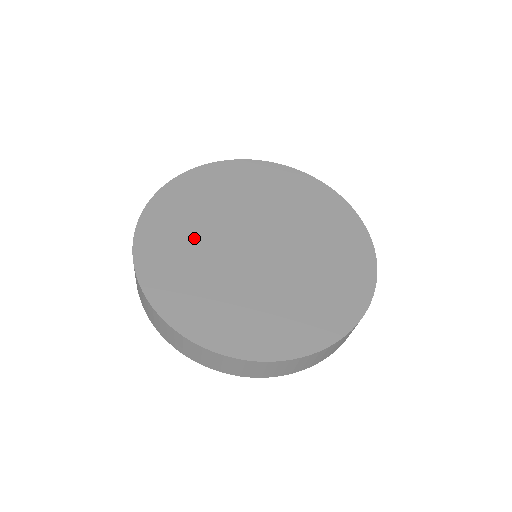
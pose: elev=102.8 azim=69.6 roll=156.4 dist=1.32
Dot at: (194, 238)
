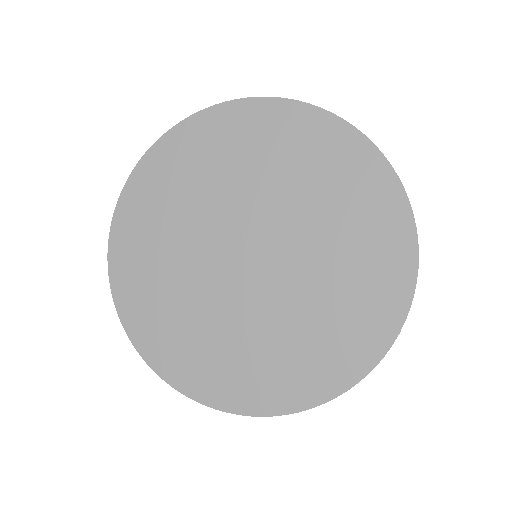
Dot at: (204, 189)
